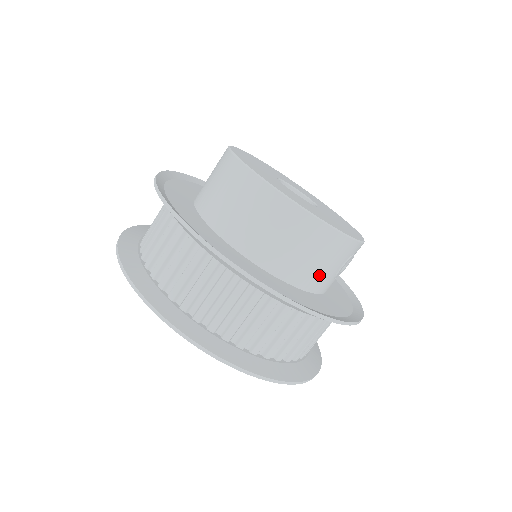
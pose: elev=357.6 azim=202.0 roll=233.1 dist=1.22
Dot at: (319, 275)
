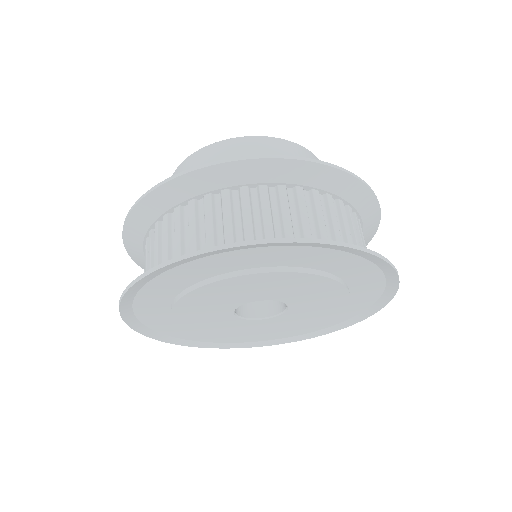
Dot at: occluded
